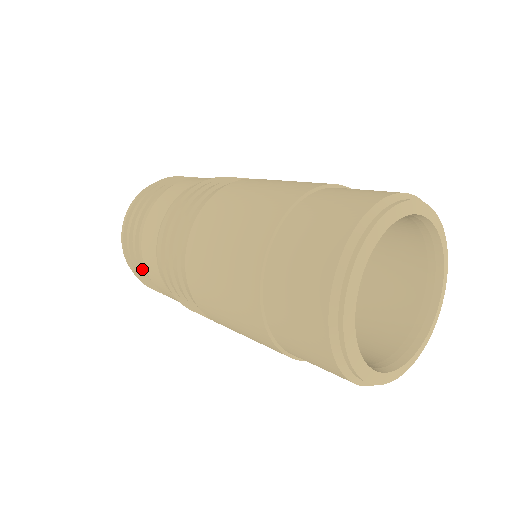
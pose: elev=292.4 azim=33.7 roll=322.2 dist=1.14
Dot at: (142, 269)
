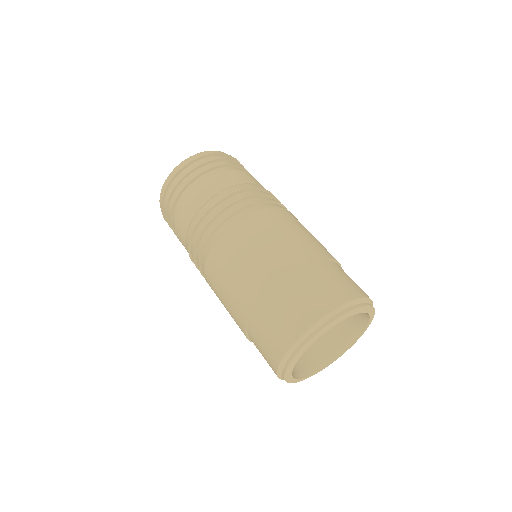
Dot at: occluded
